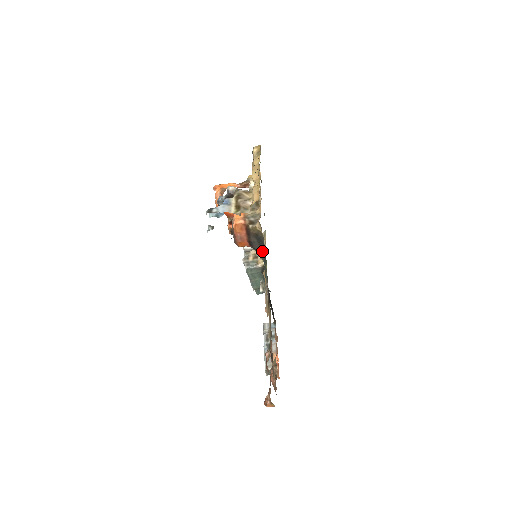
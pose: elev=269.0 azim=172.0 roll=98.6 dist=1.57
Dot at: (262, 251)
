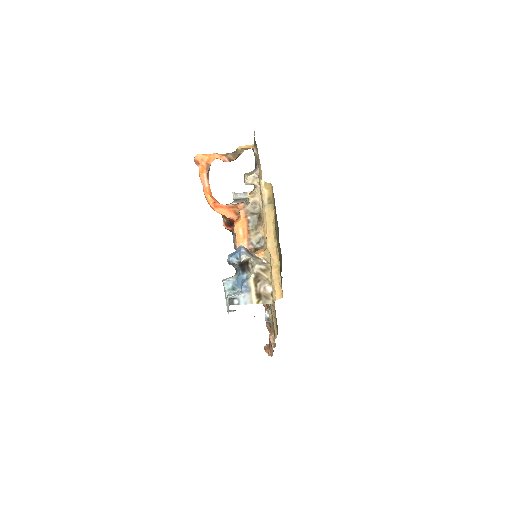
Dot at: occluded
